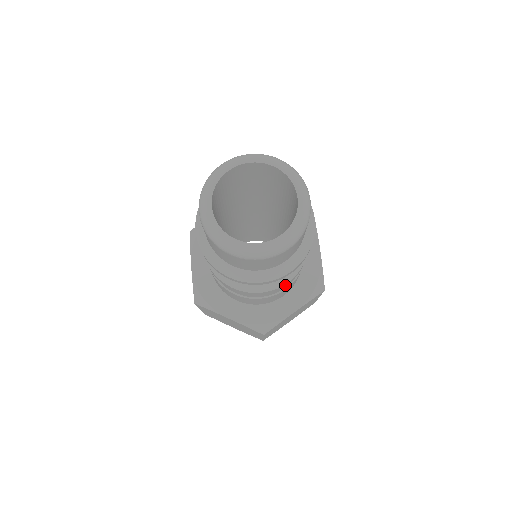
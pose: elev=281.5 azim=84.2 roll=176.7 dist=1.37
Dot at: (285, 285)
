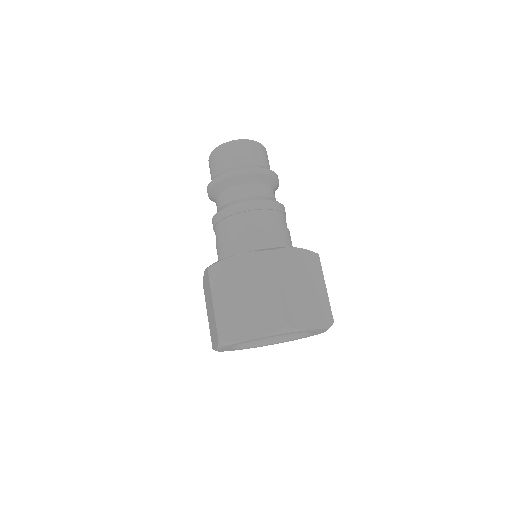
Dot at: (273, 206)
